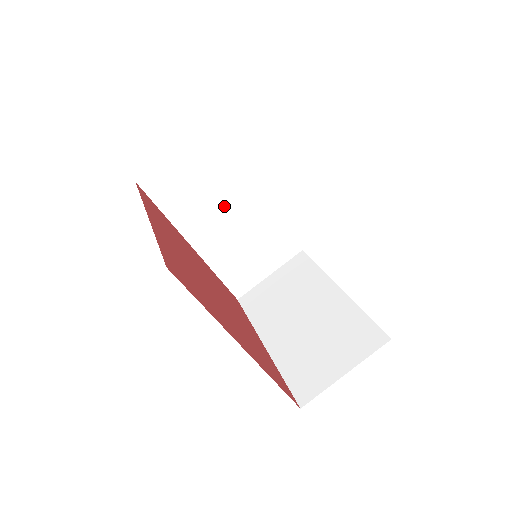
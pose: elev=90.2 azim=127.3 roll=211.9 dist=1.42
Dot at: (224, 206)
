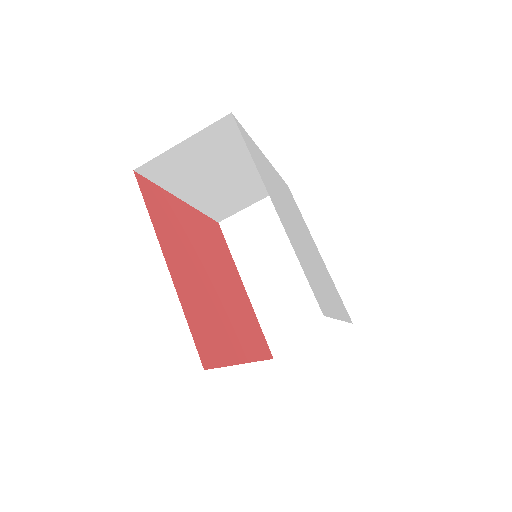
Dot at: (222, 171)
